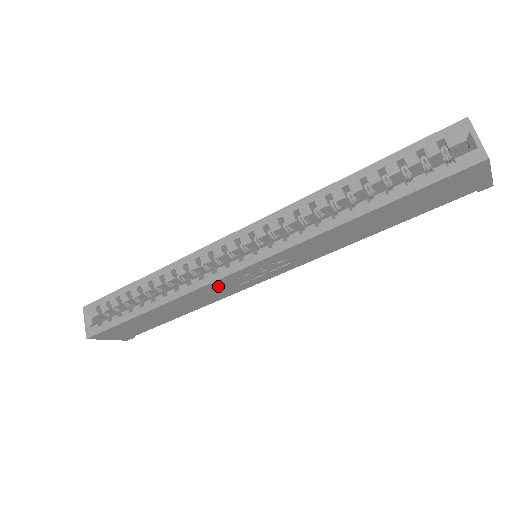
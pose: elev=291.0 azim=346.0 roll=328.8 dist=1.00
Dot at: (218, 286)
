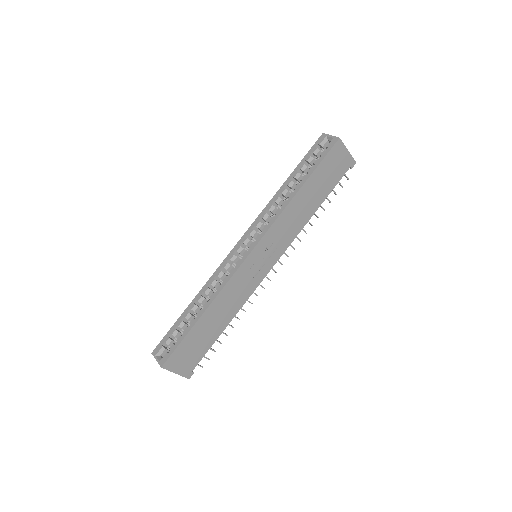
Dot at: (240, 278)
